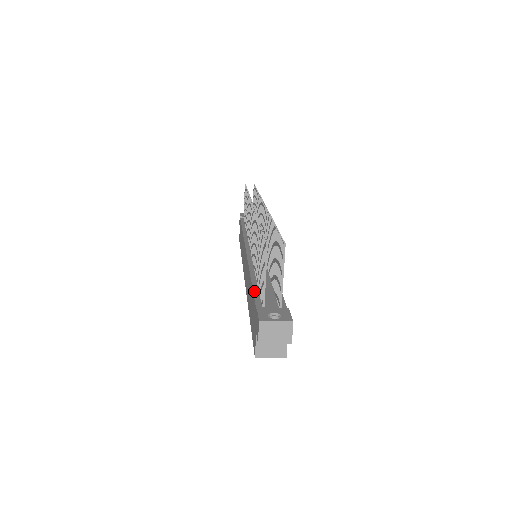
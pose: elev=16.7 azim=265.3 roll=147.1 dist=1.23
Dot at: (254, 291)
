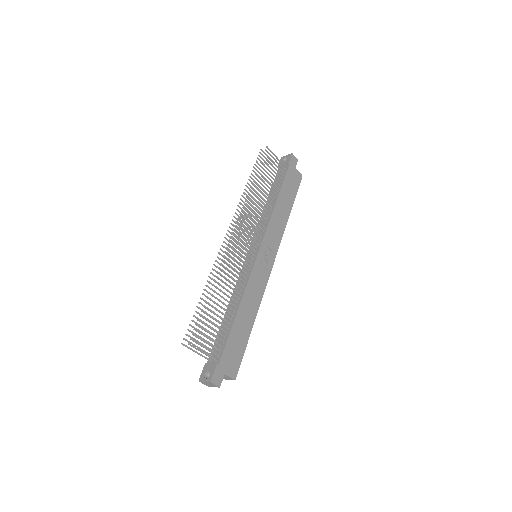
Dot at: (217, 336)
